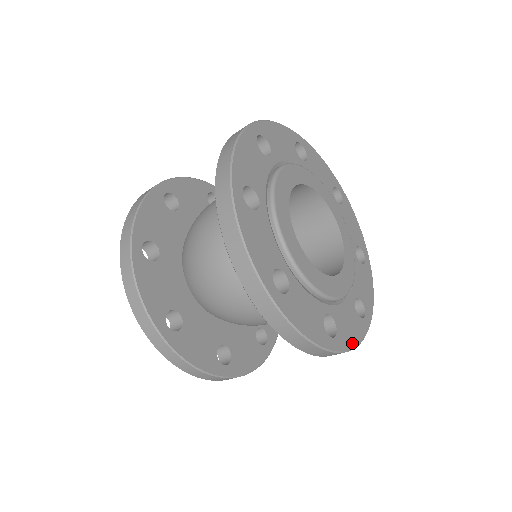
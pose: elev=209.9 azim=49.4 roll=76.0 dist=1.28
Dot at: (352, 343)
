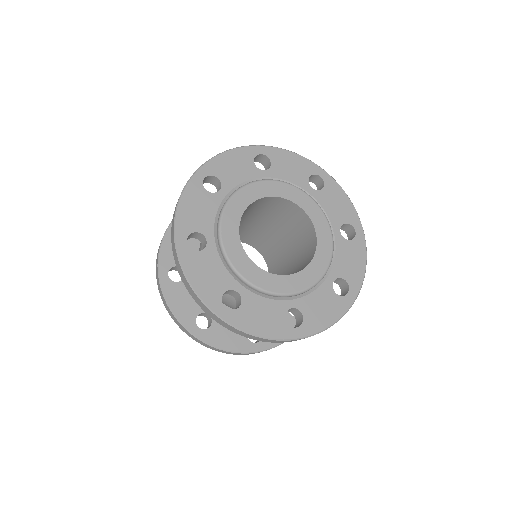
Dot at: (325, 324)
